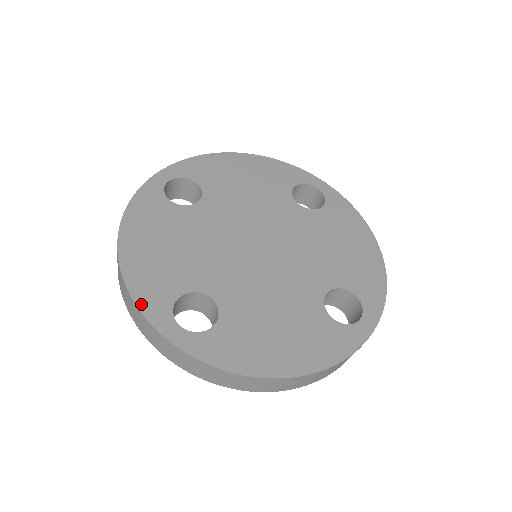
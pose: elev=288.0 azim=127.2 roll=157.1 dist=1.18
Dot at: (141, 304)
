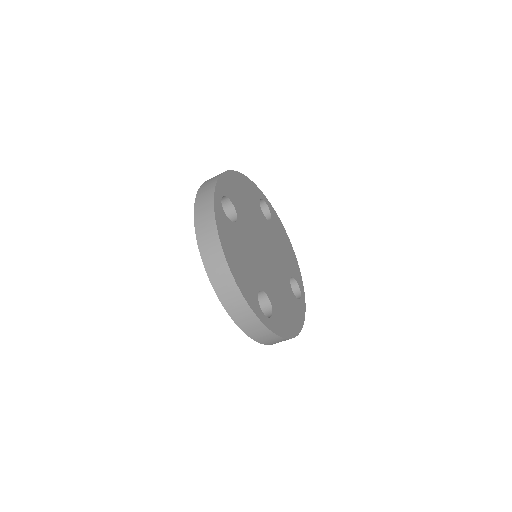
Dot at: (221, 179)
